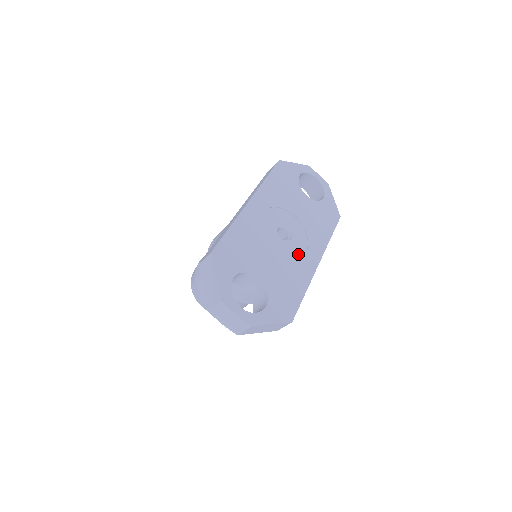
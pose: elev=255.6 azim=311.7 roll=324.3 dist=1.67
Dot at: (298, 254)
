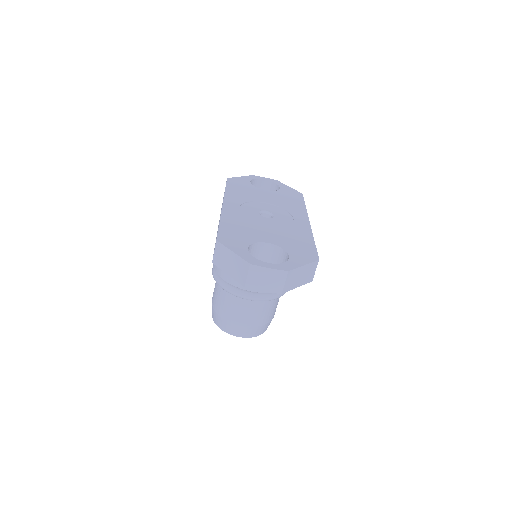
Dot at: (288, 222)
